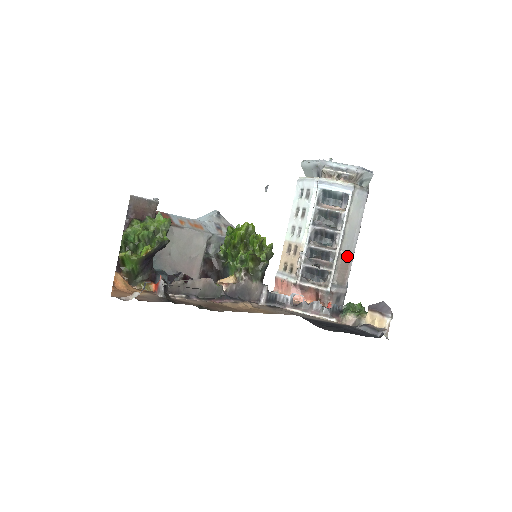
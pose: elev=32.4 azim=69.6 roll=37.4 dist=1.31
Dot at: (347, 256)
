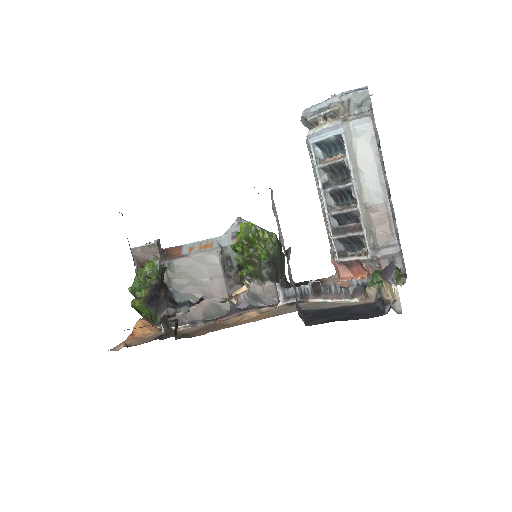
Dot at: (379, 206)
